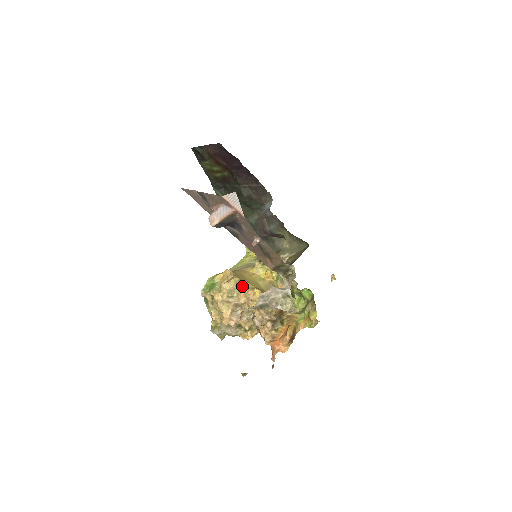
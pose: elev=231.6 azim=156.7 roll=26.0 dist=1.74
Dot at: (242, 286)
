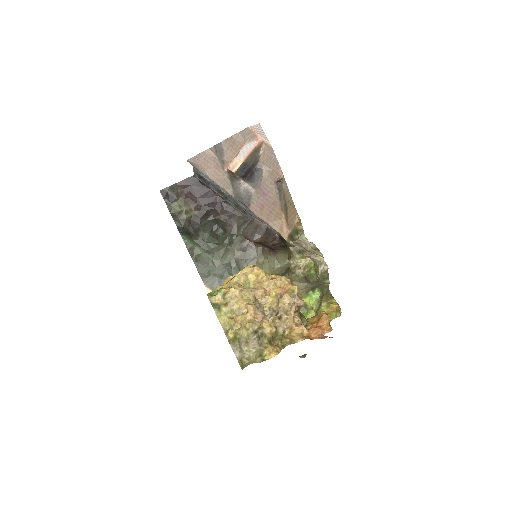
Dot at: (259, 268)
